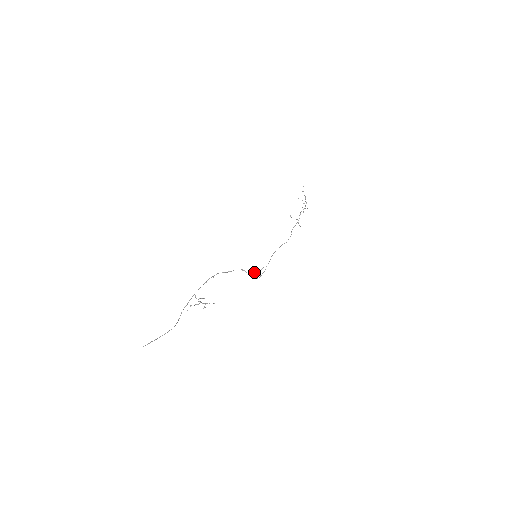
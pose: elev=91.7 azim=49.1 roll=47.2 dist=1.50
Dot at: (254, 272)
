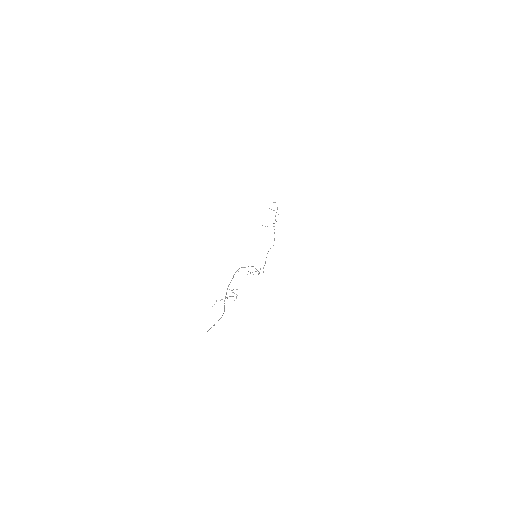
Dot at: occluded
